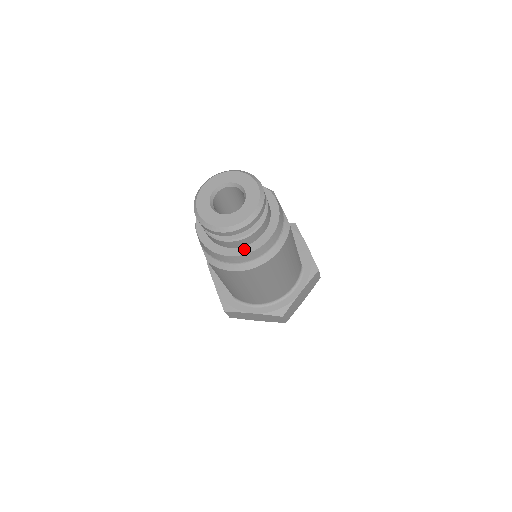
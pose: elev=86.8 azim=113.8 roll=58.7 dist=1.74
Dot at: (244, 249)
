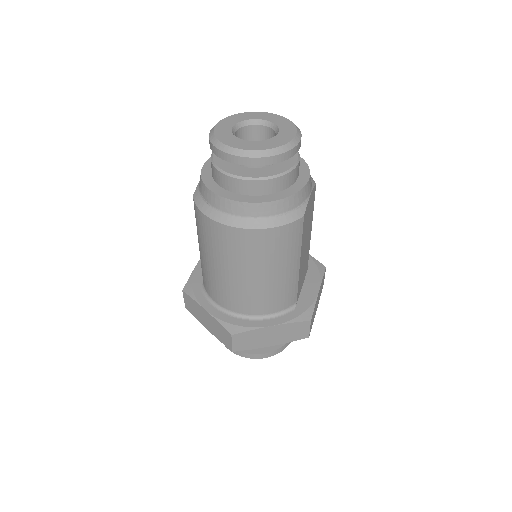
Dot at: (233, 195)
